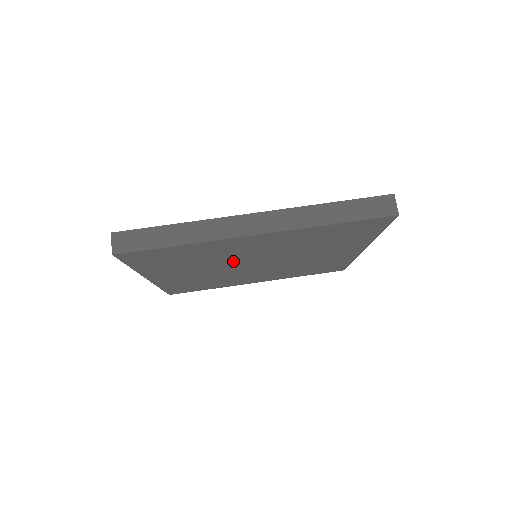
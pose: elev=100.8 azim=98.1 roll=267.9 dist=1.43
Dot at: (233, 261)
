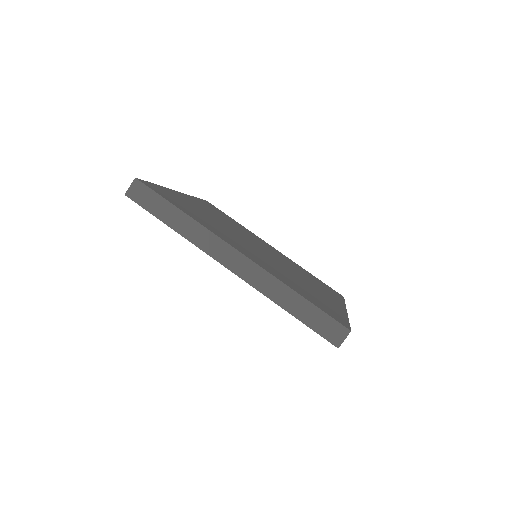
Dot at: occluded
